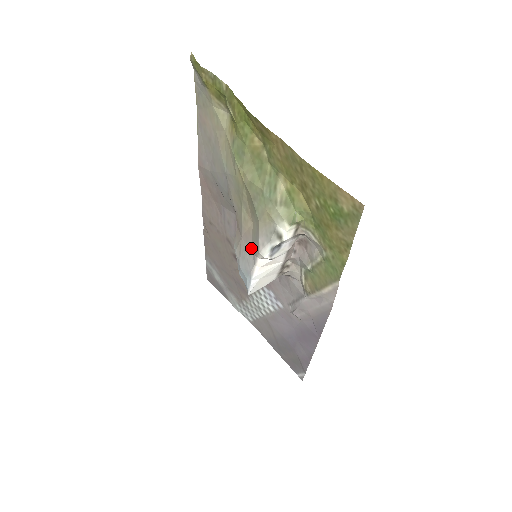
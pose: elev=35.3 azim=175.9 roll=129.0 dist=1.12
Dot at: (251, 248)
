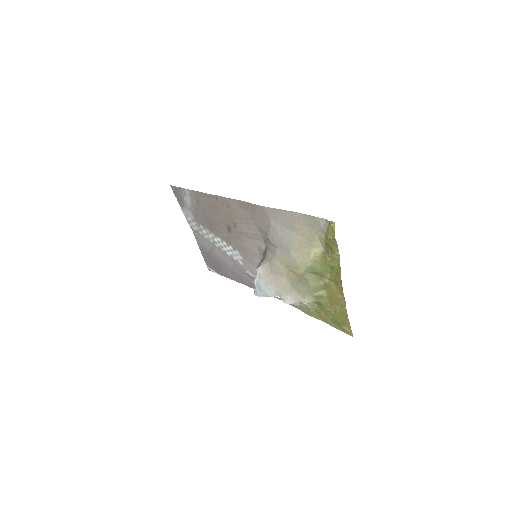
Dot at: (276, 287)
